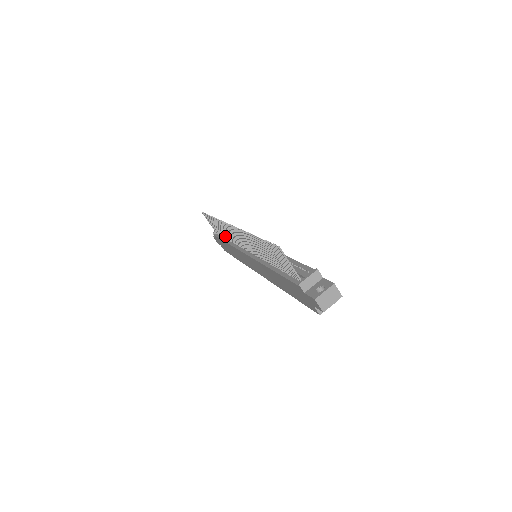
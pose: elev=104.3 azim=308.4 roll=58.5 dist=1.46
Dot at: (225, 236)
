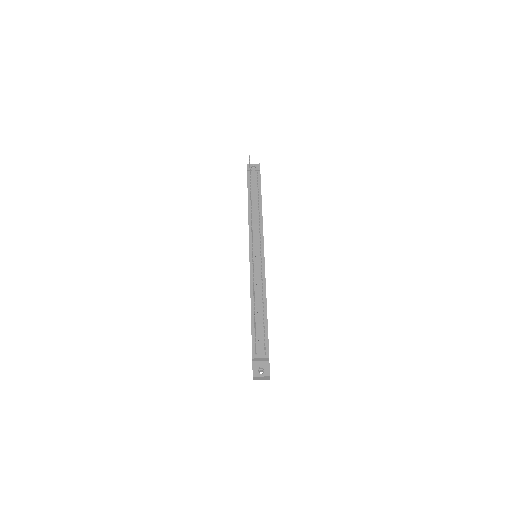
Dot at: occluded
